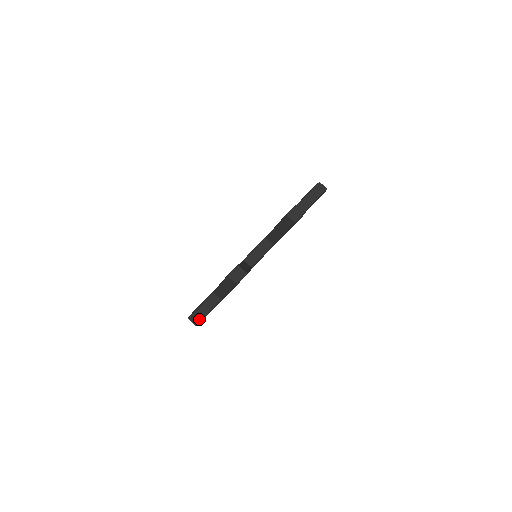
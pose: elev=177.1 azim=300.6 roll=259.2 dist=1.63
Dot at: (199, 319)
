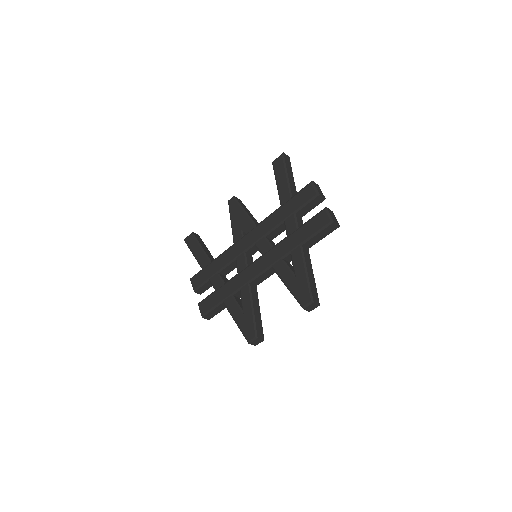
Dot at: (211, 317)
